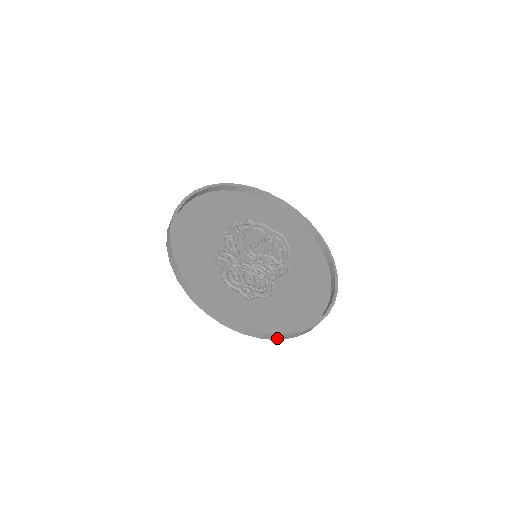
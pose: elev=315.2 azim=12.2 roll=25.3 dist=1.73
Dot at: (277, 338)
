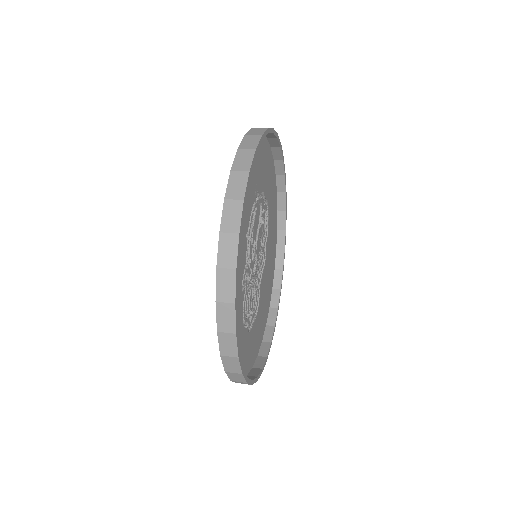
Dot at: occluded
